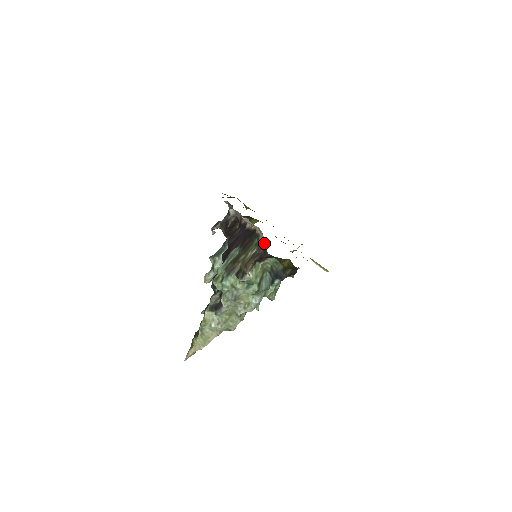
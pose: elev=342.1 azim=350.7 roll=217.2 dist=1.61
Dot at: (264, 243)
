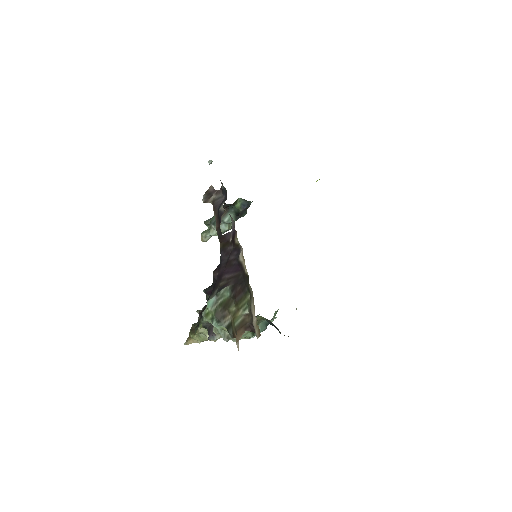
Dot at: (255, 327)
